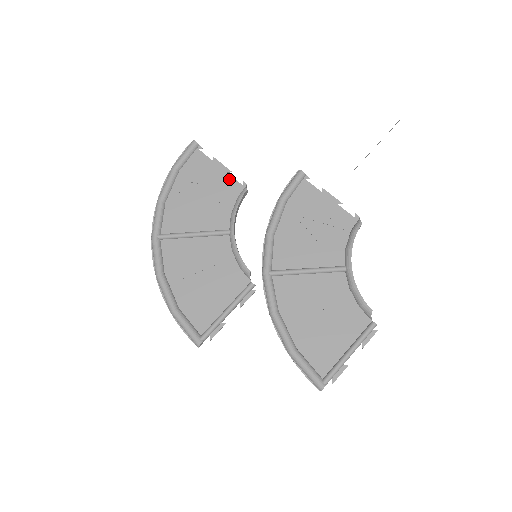
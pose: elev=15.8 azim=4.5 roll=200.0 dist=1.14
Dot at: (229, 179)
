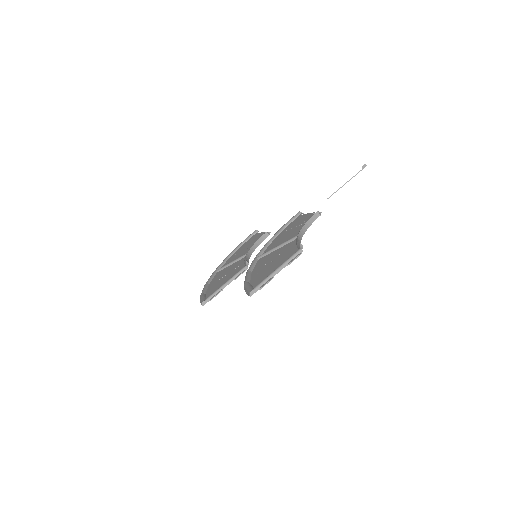
Dot at: occluded
